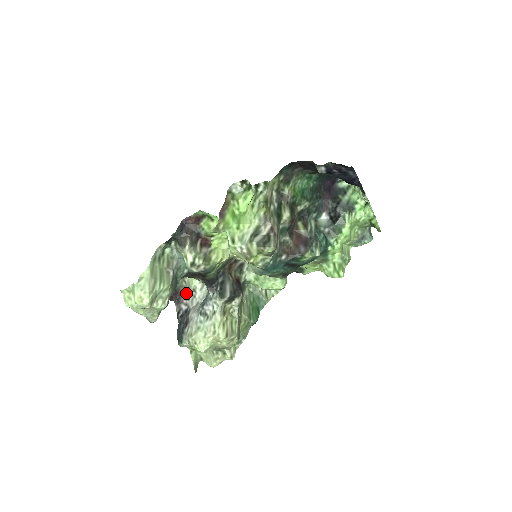
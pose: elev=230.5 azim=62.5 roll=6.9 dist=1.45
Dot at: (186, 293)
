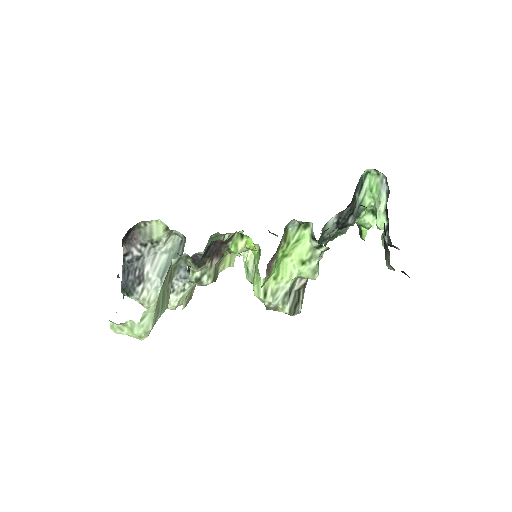
Dot at: (143, 238)
